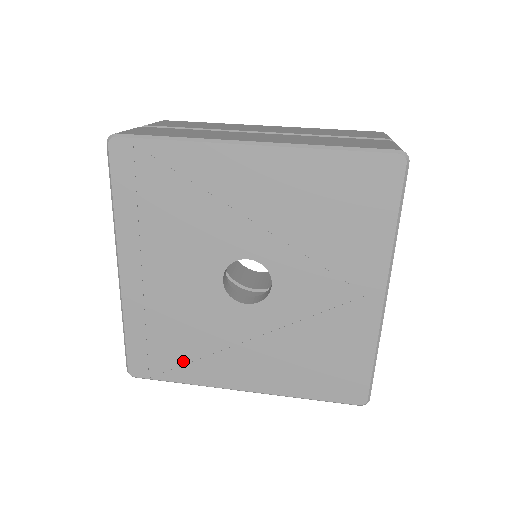
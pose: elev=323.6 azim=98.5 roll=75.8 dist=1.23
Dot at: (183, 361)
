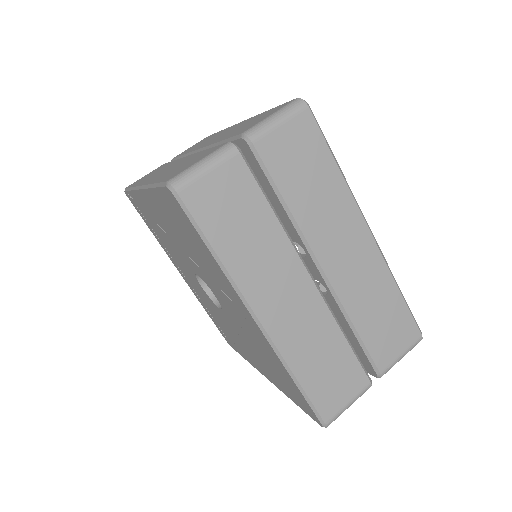
Dot at: (234, 343)
